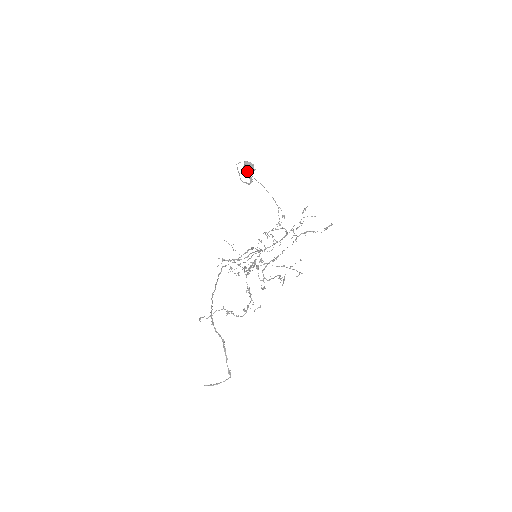
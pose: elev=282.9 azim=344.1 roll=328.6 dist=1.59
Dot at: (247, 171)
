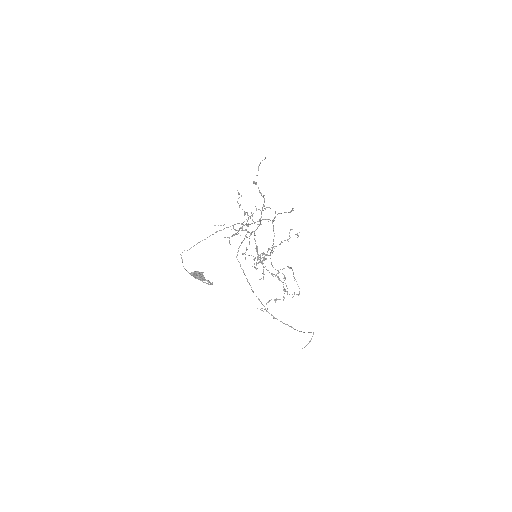
Dot at: (200, 280)
